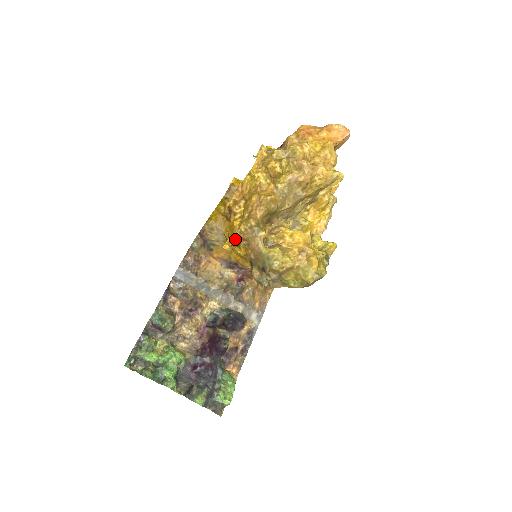
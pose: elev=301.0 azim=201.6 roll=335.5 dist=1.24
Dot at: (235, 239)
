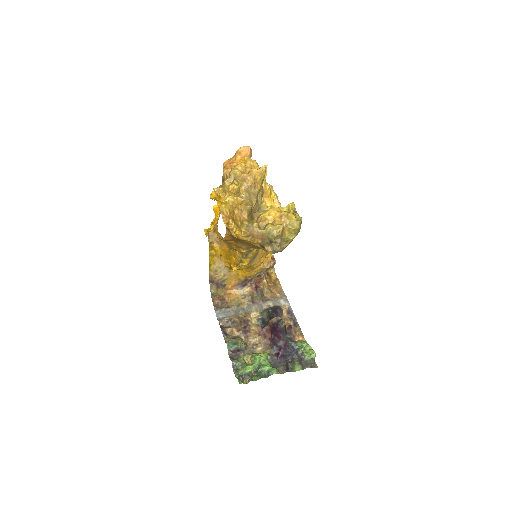
Dot at: (235, 260)
